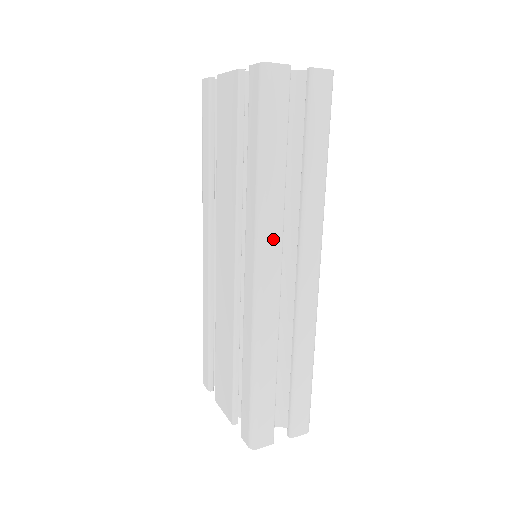
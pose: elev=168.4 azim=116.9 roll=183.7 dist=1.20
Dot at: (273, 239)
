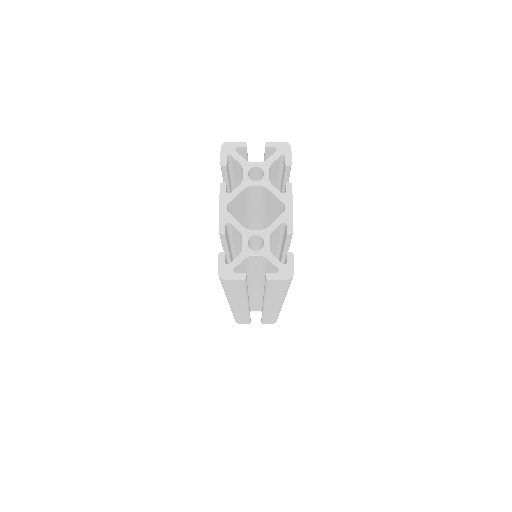
Dot at: (240, 304)
